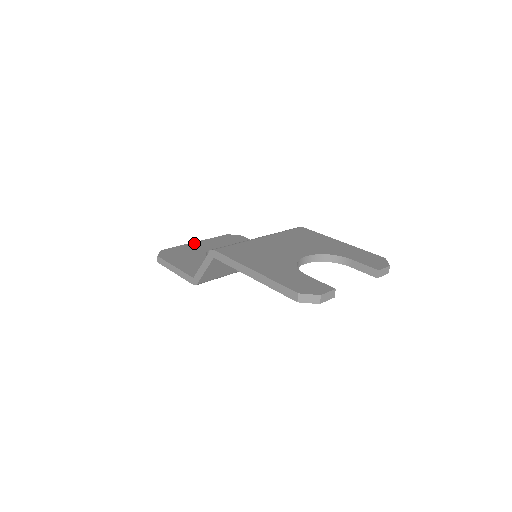
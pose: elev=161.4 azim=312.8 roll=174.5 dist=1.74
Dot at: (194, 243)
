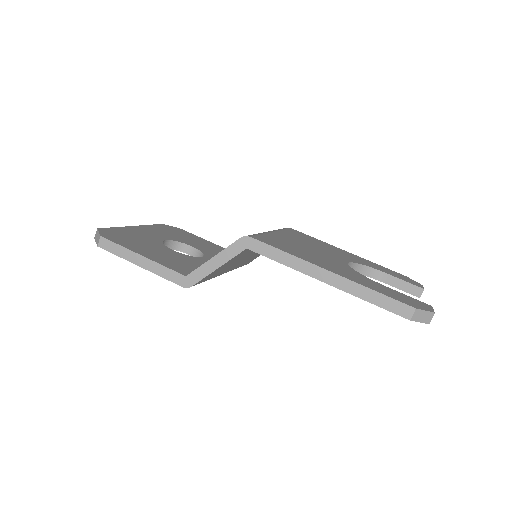
Dot at: (134, 227)
